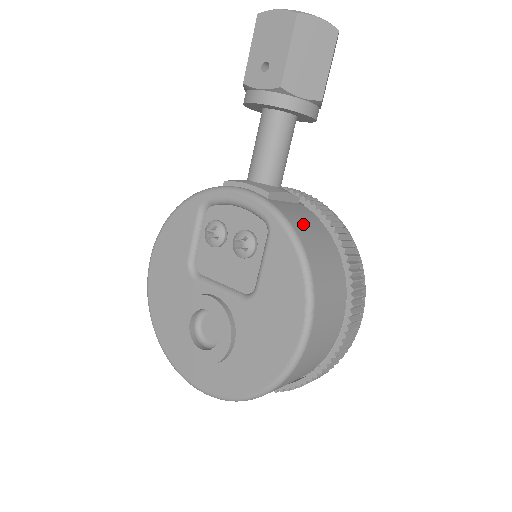
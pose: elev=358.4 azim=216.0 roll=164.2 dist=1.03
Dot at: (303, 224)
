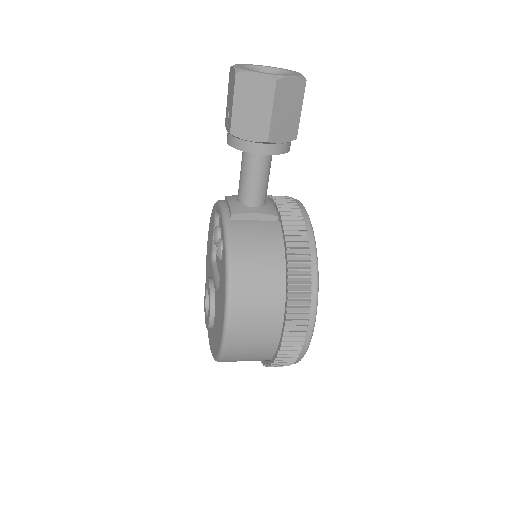
Dot at: (250, 244)
